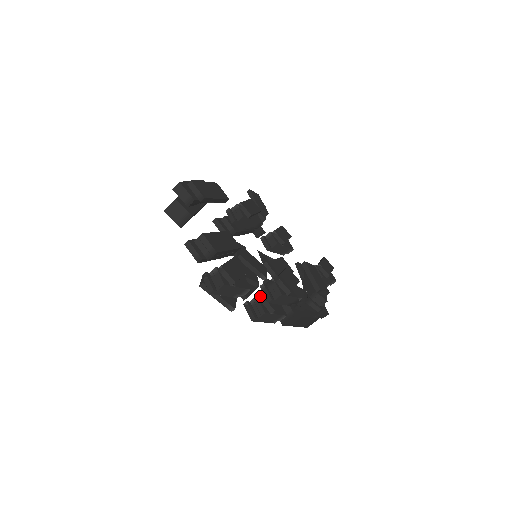
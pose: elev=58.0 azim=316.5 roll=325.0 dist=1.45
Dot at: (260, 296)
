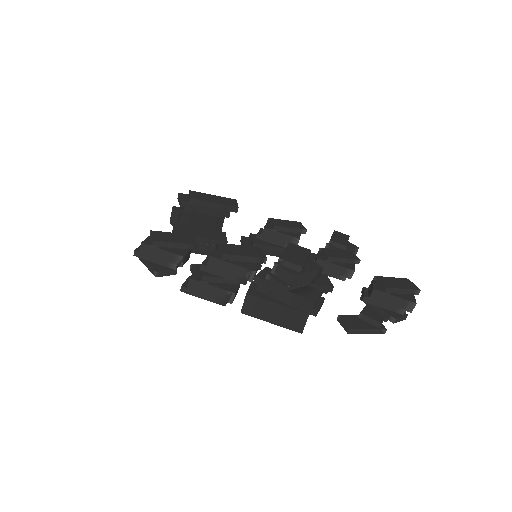
Dot at: (197, 265)
